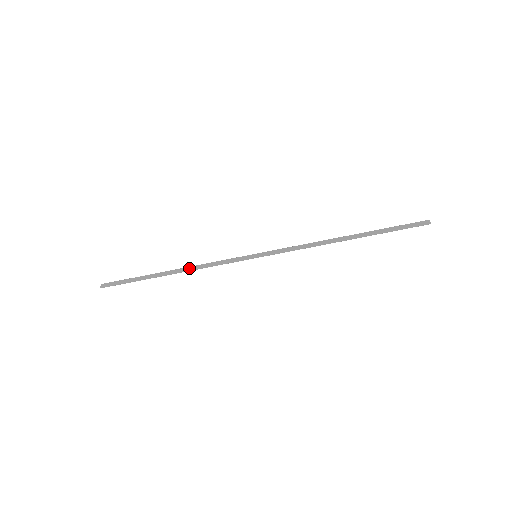
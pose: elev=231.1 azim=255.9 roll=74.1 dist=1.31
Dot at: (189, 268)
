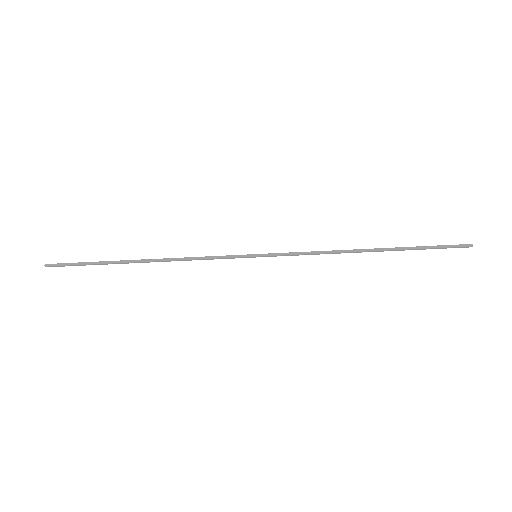
Dot at: (168, 261)
